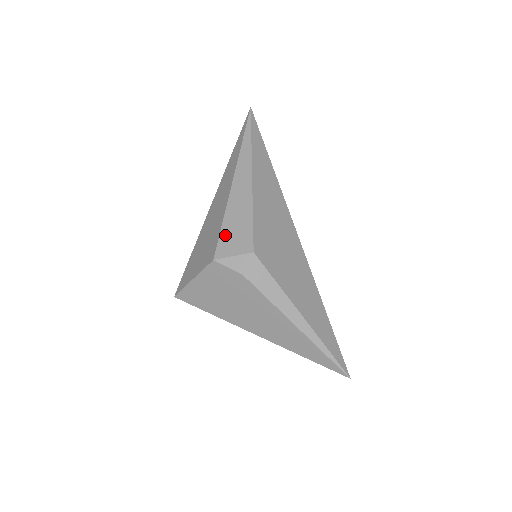
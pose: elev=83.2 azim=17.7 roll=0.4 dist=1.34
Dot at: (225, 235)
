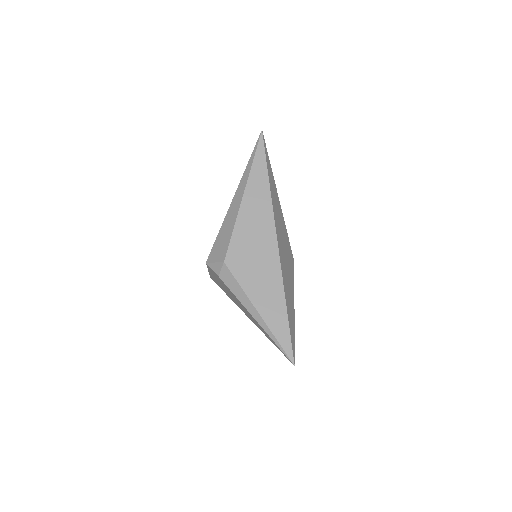
Dot at: (216, 245)
